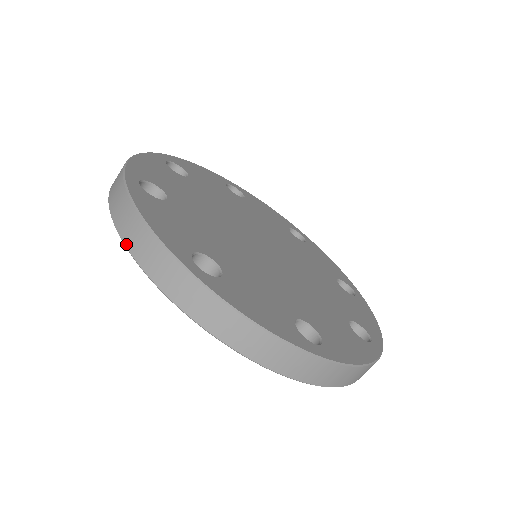
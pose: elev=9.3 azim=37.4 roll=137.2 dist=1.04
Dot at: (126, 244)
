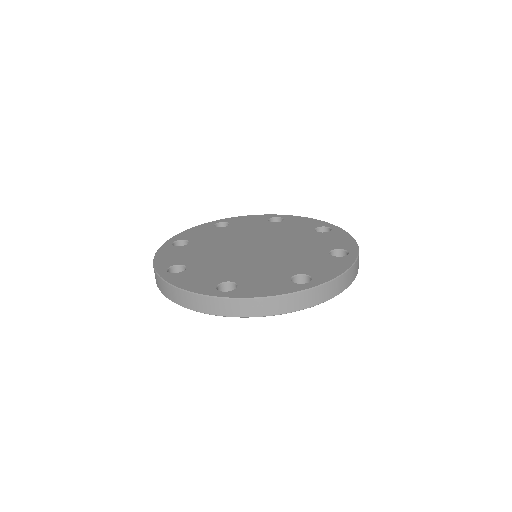
Dot at: (272, 314)
